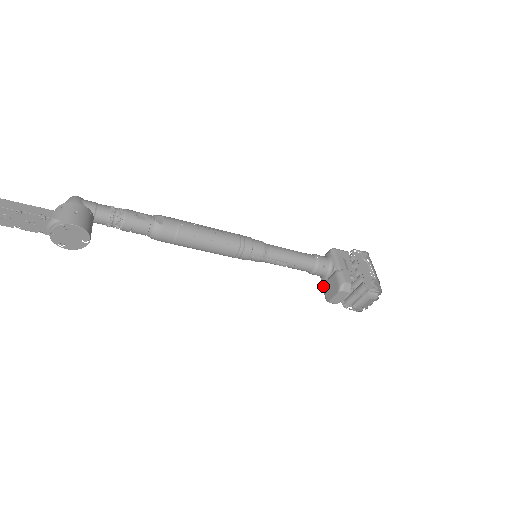
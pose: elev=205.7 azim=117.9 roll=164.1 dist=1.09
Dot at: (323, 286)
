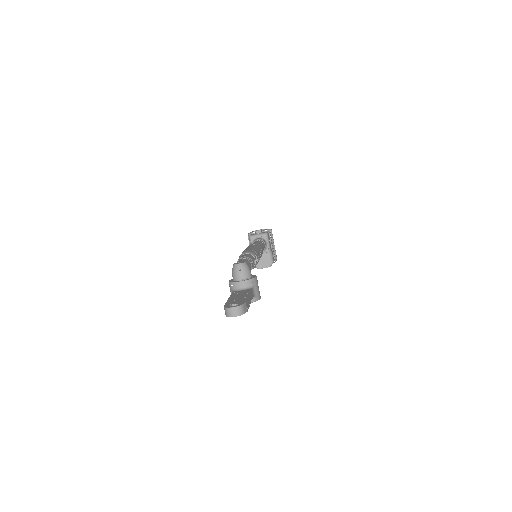
Dot at: occluded
